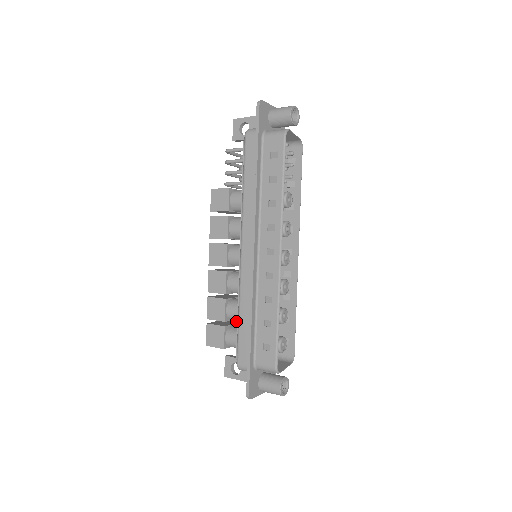
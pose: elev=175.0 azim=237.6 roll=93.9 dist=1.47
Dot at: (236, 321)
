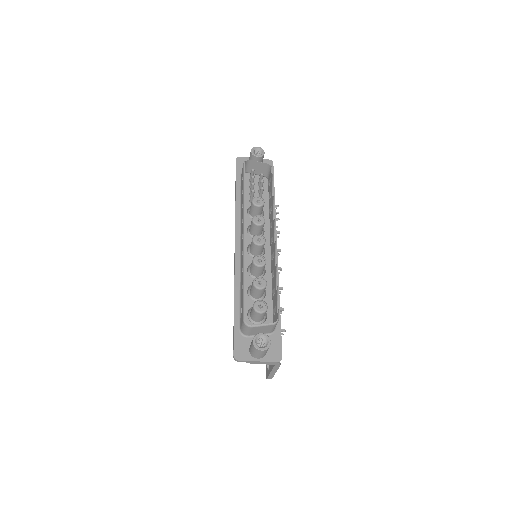
Dot at: occluded
